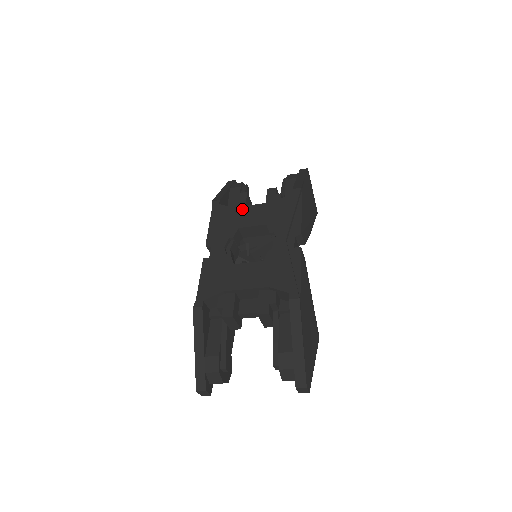
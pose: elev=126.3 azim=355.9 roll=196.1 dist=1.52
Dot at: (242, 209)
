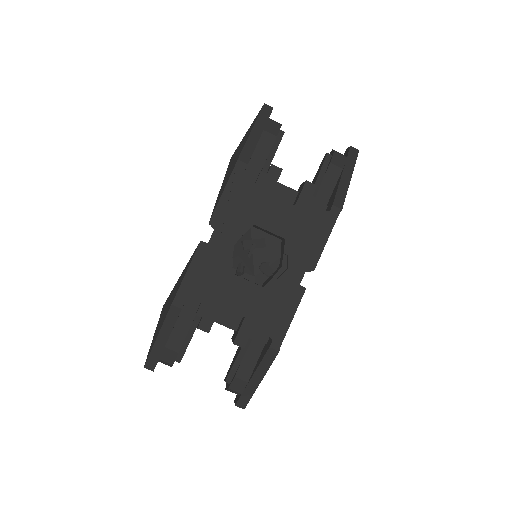
Dot at: (268, 198)
